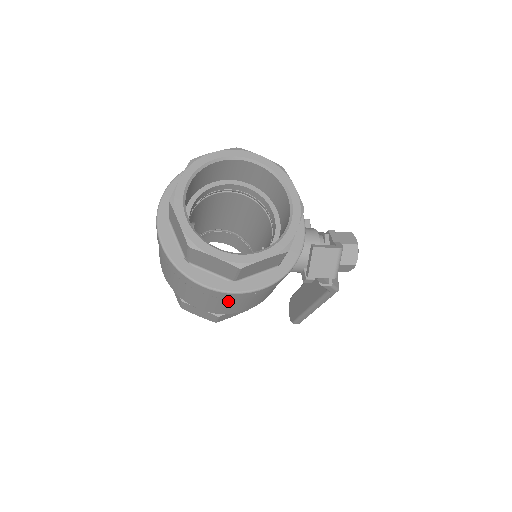
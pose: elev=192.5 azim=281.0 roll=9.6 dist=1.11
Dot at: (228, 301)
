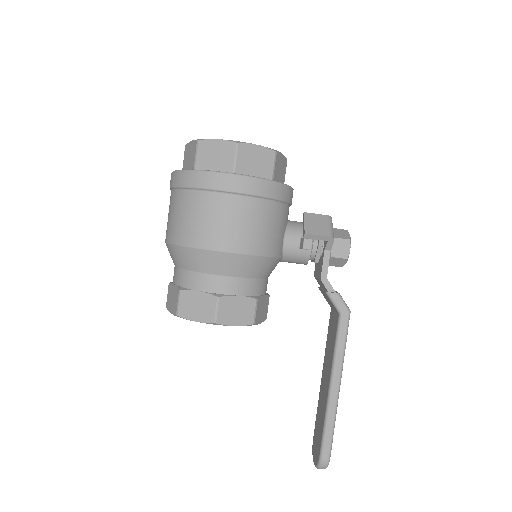
Dot at: (228, 205)
